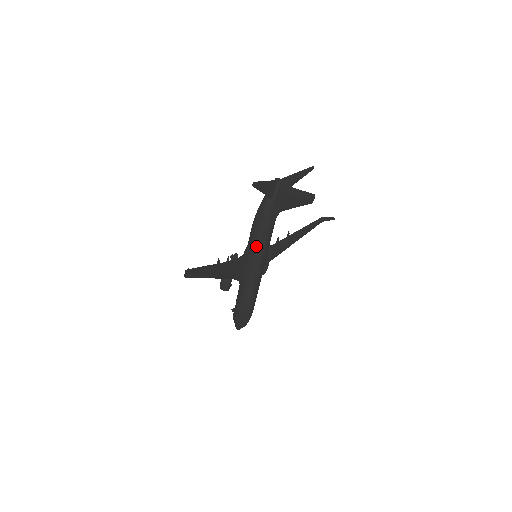
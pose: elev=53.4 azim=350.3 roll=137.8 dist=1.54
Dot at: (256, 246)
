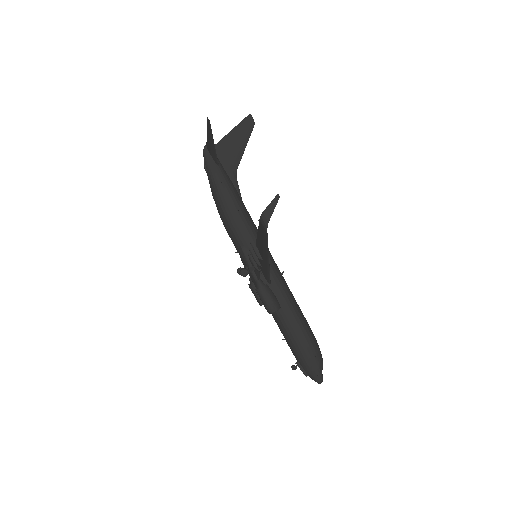
Dot at: (251, 230)
